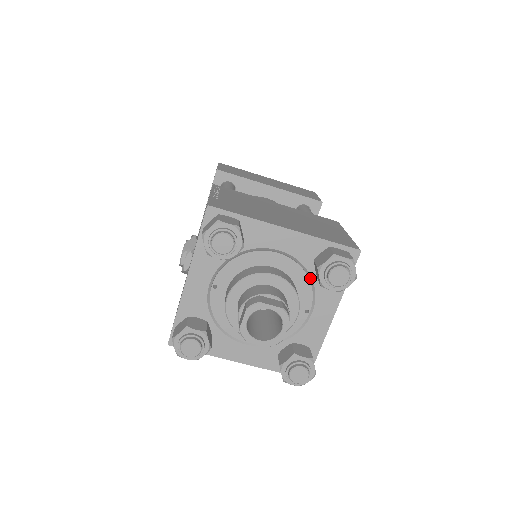
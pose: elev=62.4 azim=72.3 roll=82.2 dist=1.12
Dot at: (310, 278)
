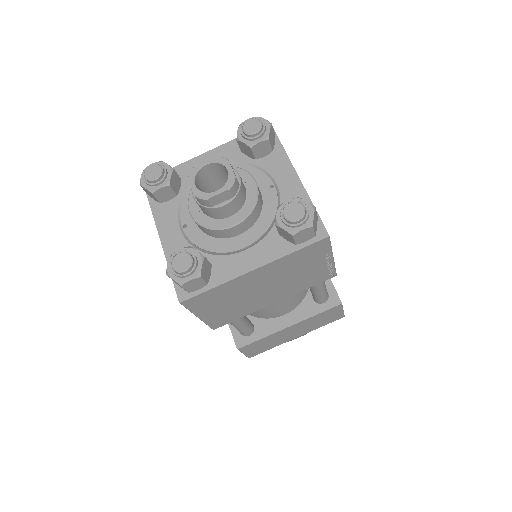
Dot at: (252, 166)
